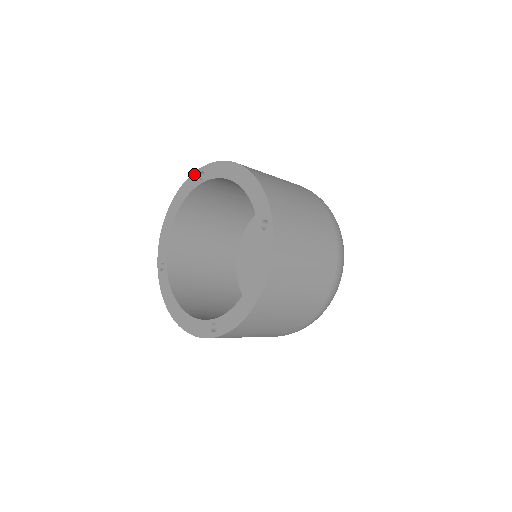
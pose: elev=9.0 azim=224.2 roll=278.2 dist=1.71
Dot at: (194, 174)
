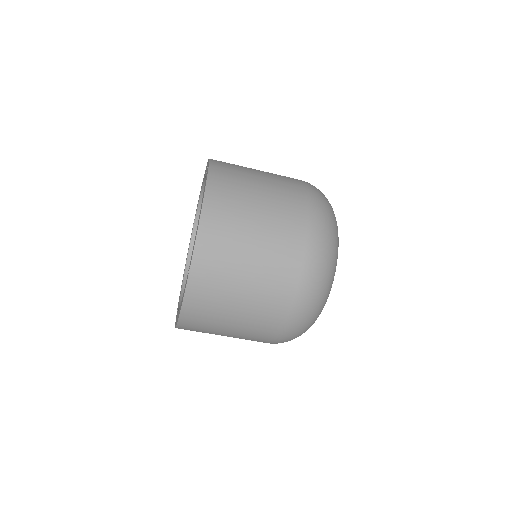
Dot at: occluded
